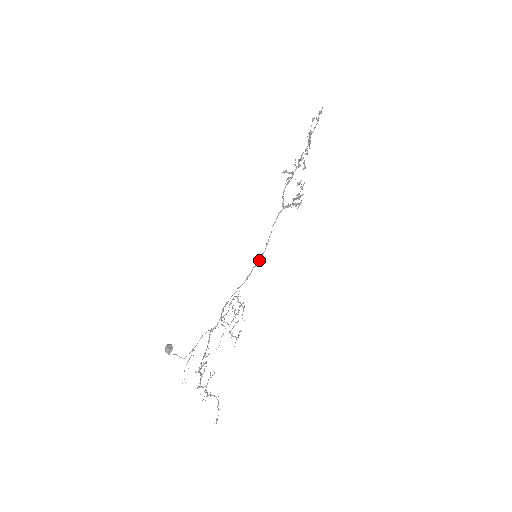
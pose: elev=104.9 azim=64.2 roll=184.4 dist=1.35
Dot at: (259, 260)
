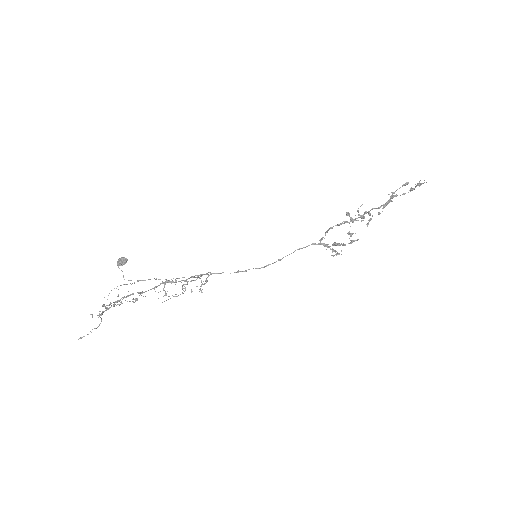
Dot at: (261, 267)
